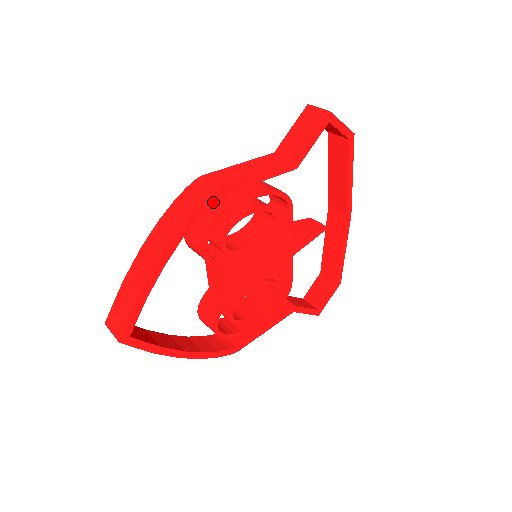
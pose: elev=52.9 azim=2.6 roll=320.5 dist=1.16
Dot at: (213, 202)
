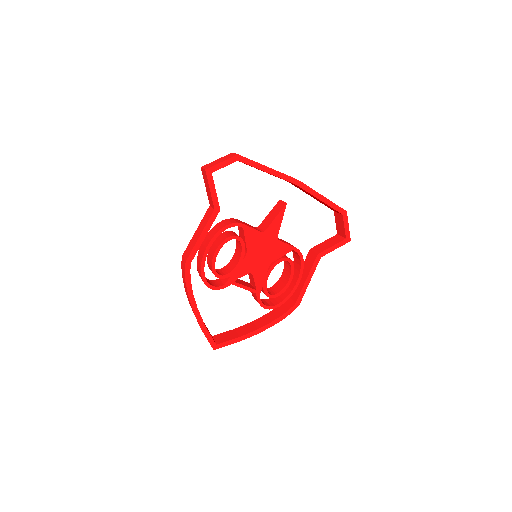
Dot at: occluded
